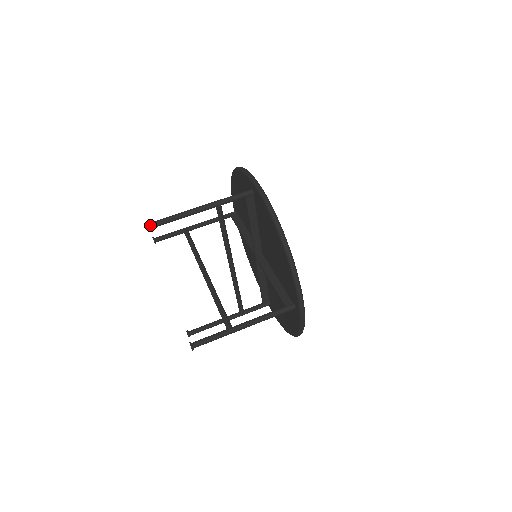
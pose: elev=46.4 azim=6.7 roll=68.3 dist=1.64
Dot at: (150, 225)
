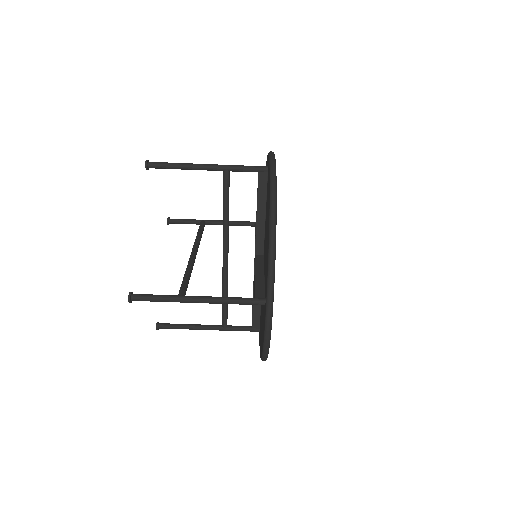
Dot at: (149, 163)
